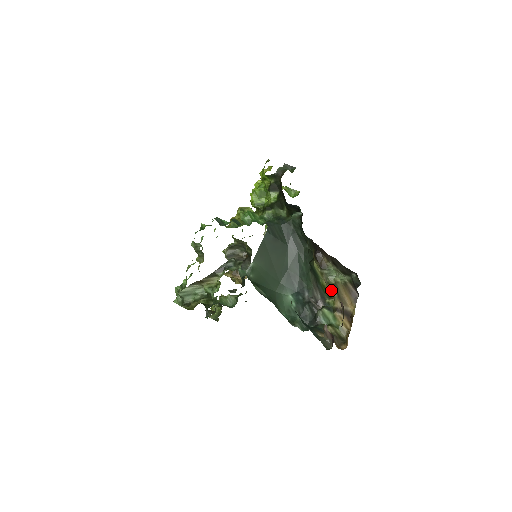
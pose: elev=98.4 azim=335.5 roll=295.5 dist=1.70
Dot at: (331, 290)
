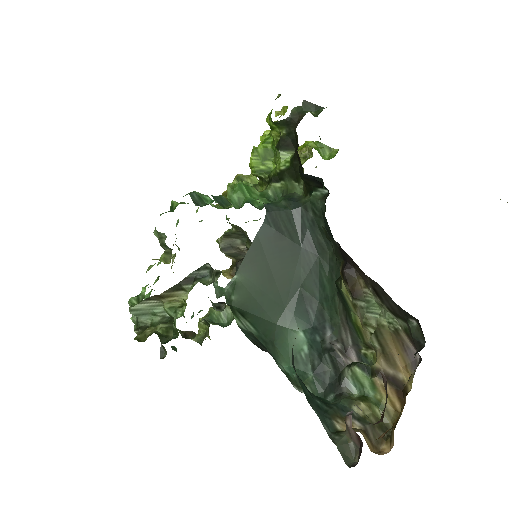
Dot at: (370, 337)
